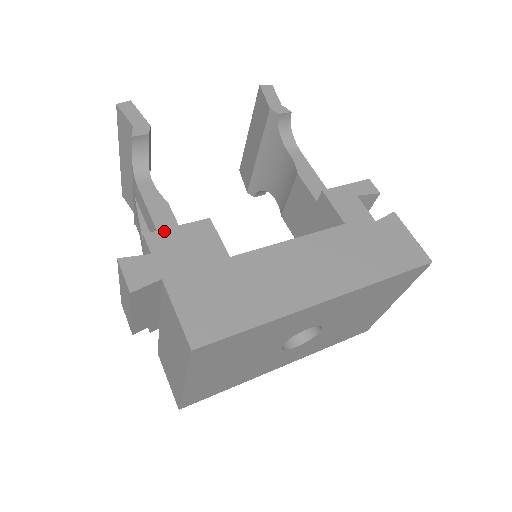
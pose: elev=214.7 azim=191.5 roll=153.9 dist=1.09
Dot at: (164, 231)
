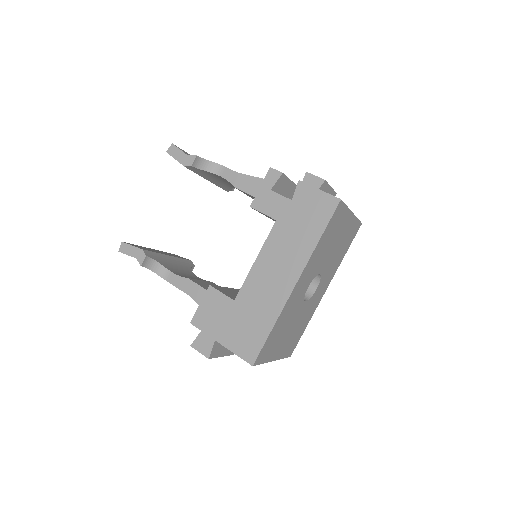
Dot at: (197, 313)
